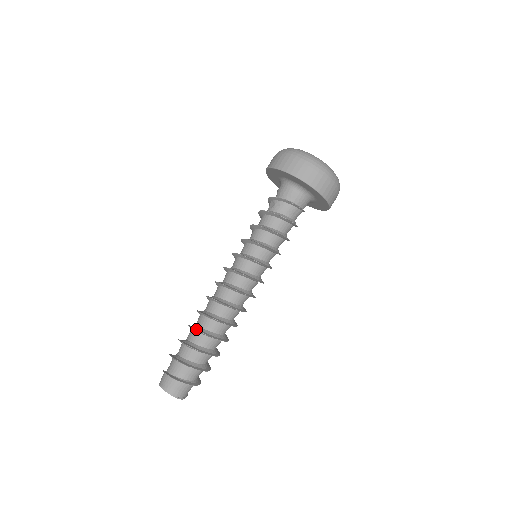
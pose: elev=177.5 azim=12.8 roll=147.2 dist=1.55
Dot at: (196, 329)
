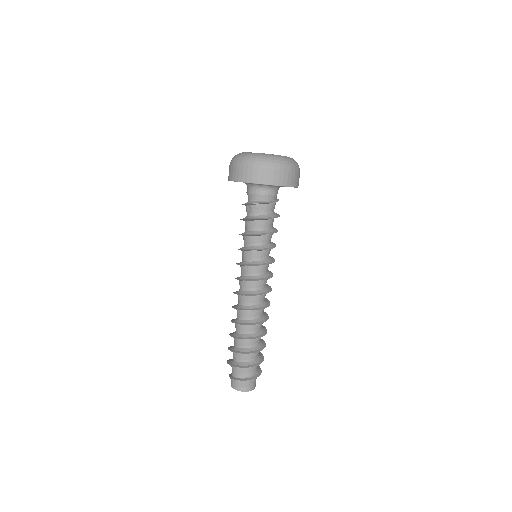
Dot at: occluded
